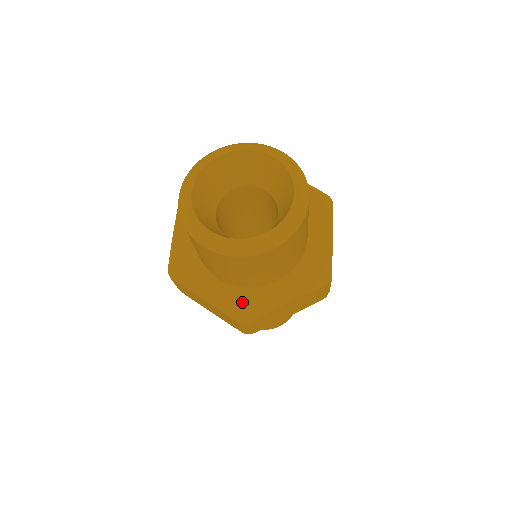
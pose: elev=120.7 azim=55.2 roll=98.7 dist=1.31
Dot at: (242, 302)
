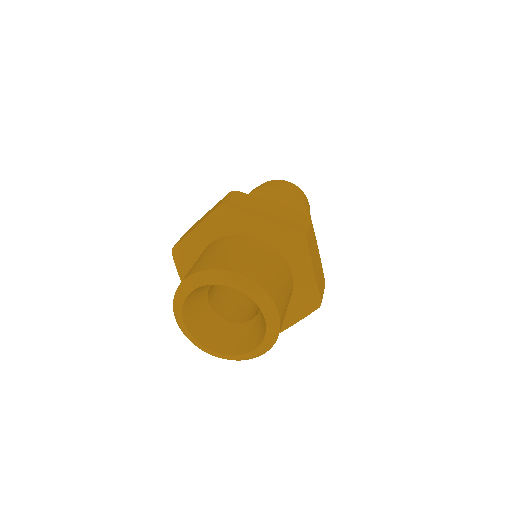
Dot at: occluded
